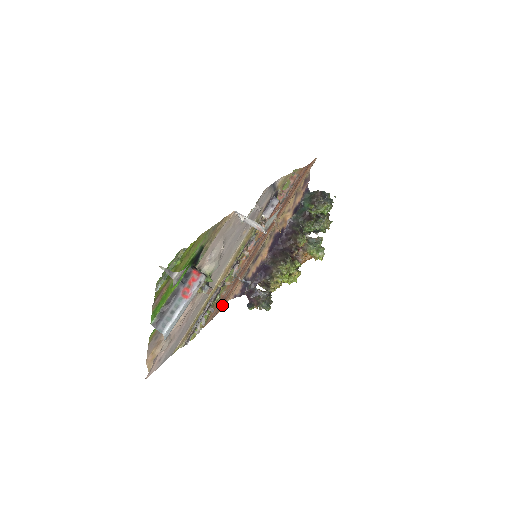
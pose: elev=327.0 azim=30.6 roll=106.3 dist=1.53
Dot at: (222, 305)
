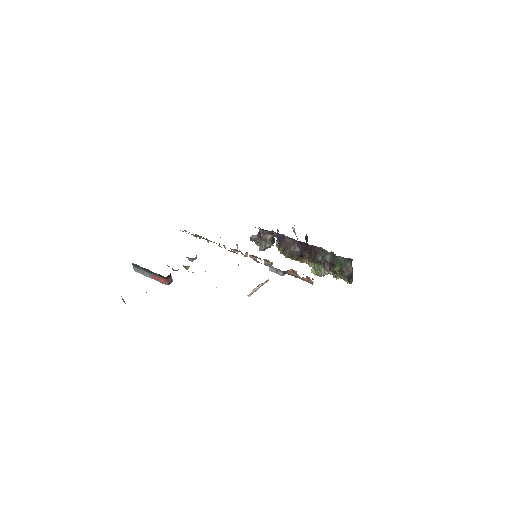
Dot at: occluded
